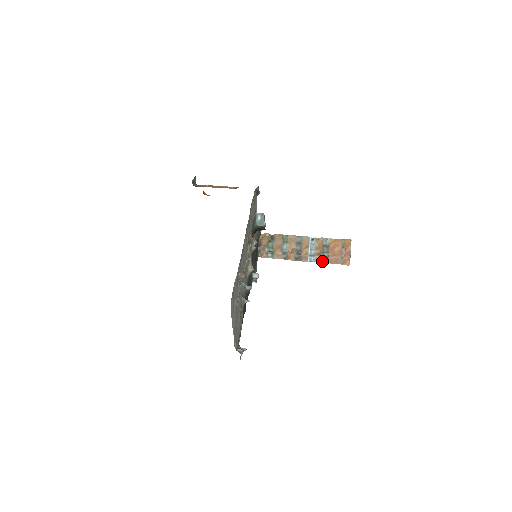
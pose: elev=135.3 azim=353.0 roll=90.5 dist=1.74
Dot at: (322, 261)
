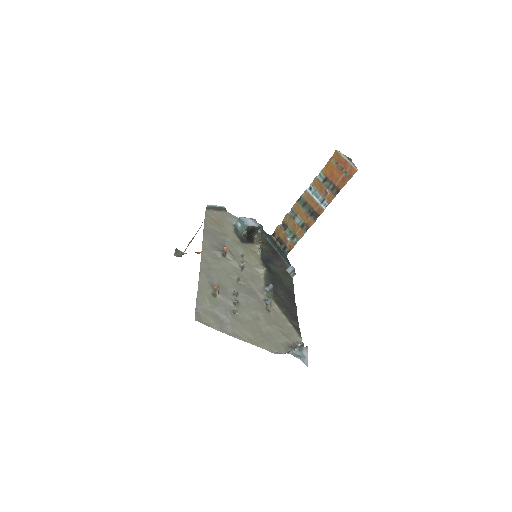
Dot at: (334, 195)
